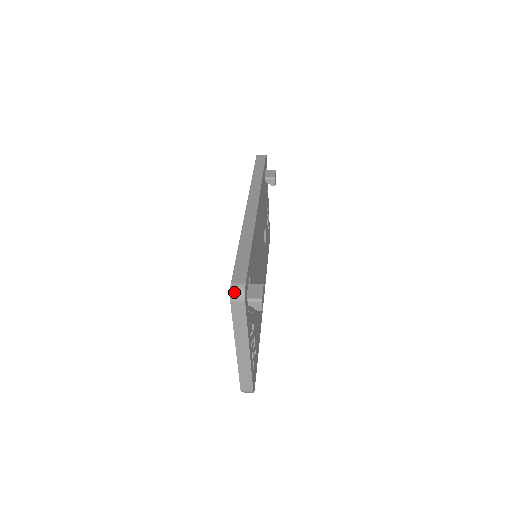
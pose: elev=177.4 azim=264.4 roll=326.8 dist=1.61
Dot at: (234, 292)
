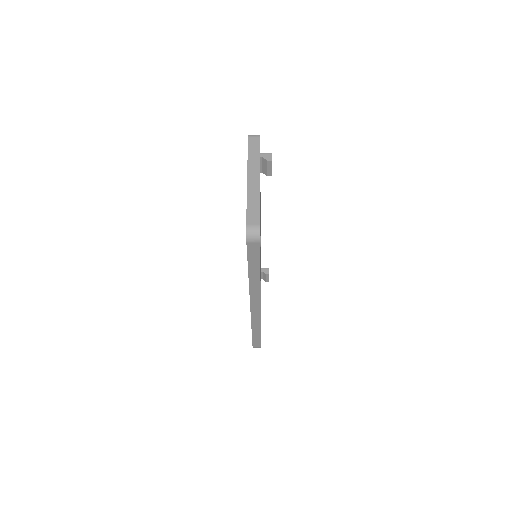
Dot at: (251, 135)
